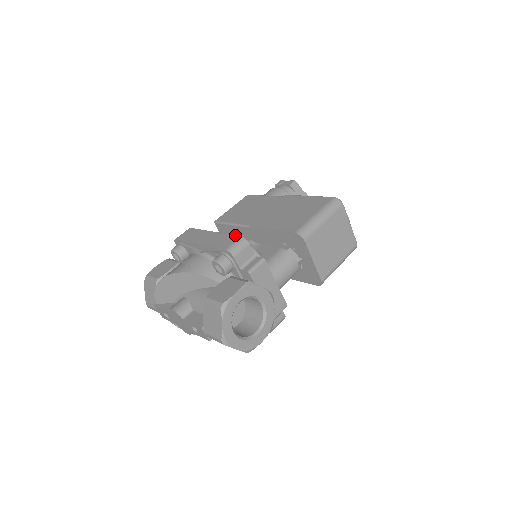
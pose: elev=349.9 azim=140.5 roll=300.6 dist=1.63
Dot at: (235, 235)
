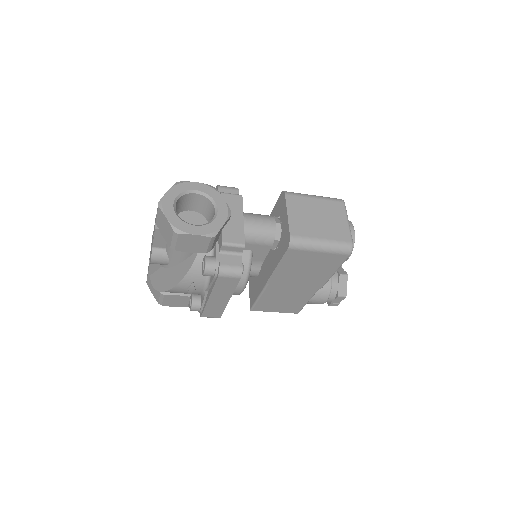
Dot at: occluded
